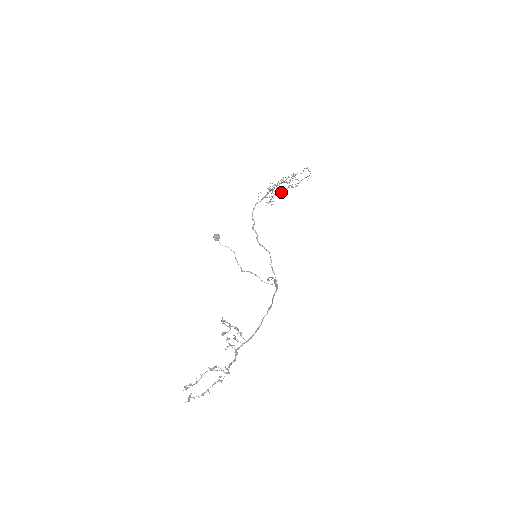
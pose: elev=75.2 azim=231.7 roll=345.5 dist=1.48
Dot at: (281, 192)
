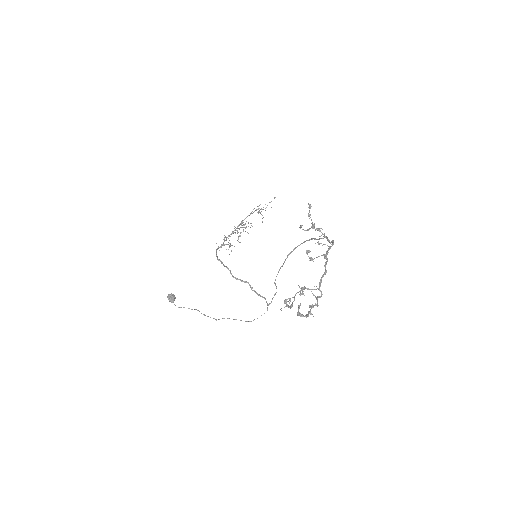
Dot at: (246, 227)
